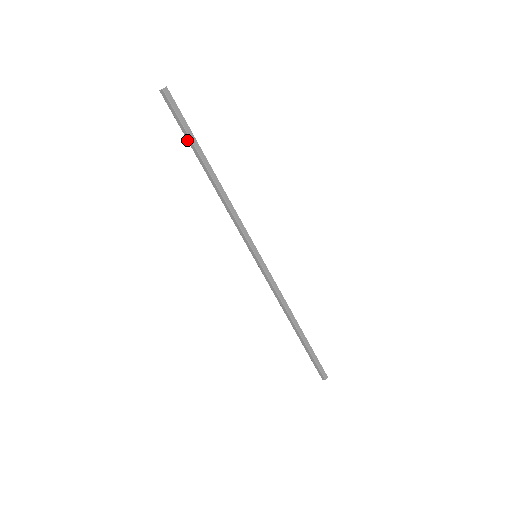
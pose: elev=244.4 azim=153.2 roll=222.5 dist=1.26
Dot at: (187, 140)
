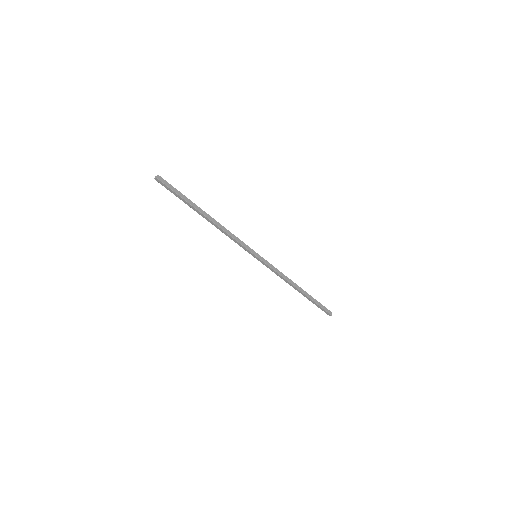
Dot at: occluded
